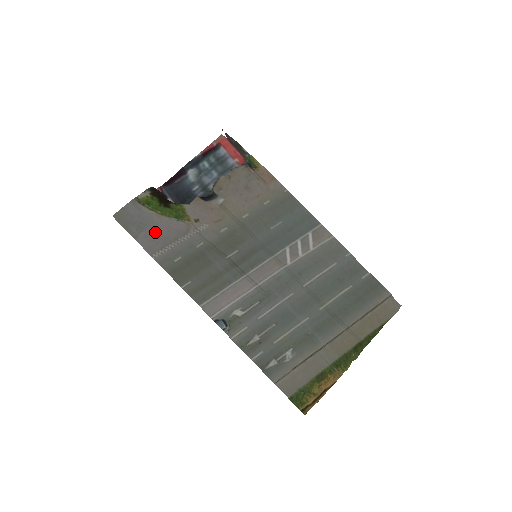
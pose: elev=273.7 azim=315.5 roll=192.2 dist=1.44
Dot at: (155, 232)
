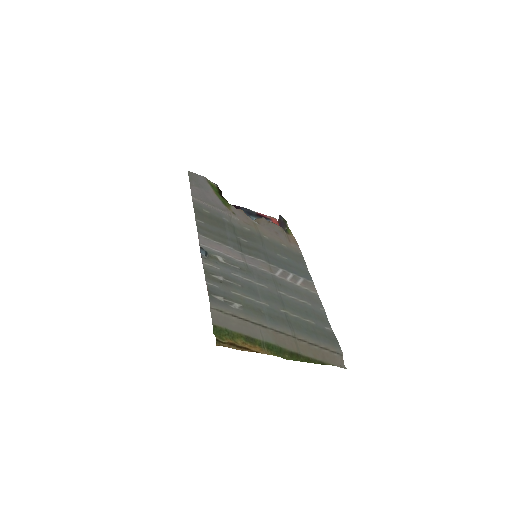
Dot at: (205, 194)
